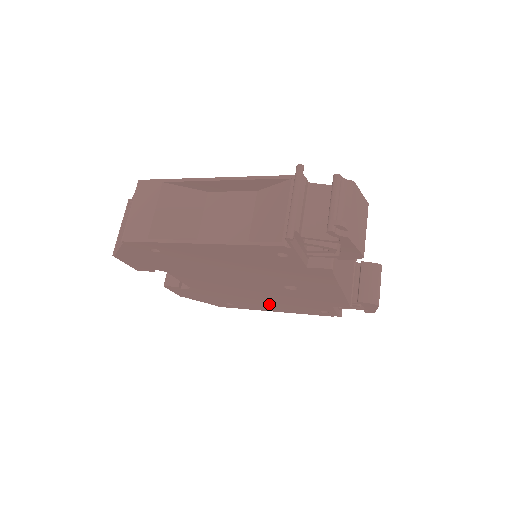
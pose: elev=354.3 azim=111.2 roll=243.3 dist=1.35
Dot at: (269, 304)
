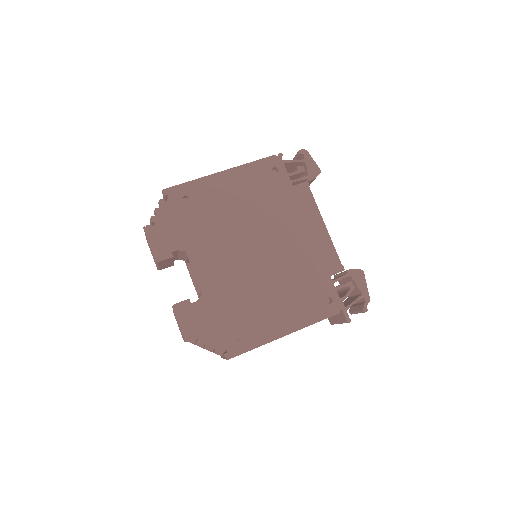
Dot at: occluded
